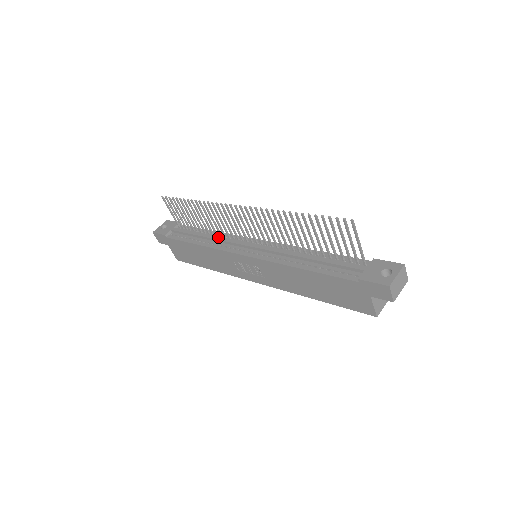
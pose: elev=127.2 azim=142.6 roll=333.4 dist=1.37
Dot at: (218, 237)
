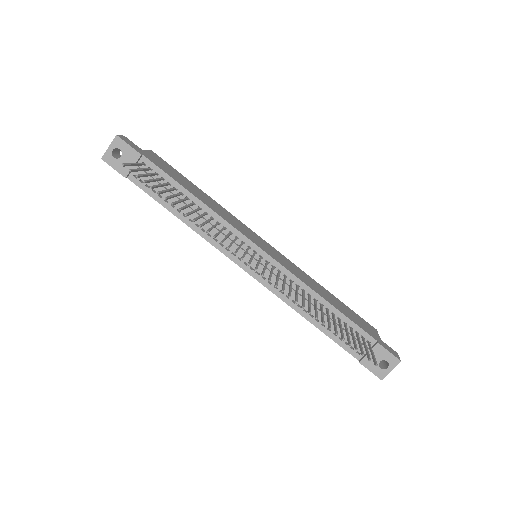
Dot at: (210, 226)
